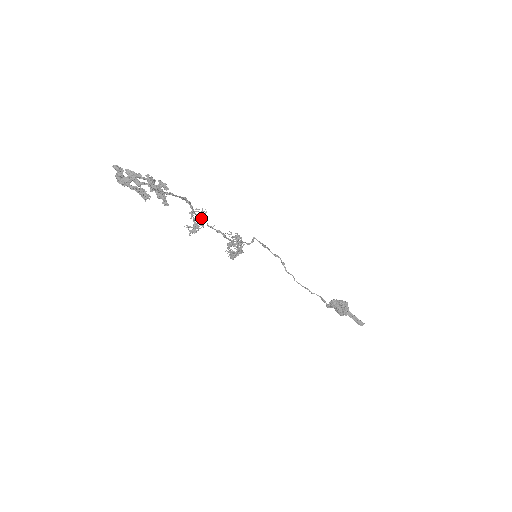
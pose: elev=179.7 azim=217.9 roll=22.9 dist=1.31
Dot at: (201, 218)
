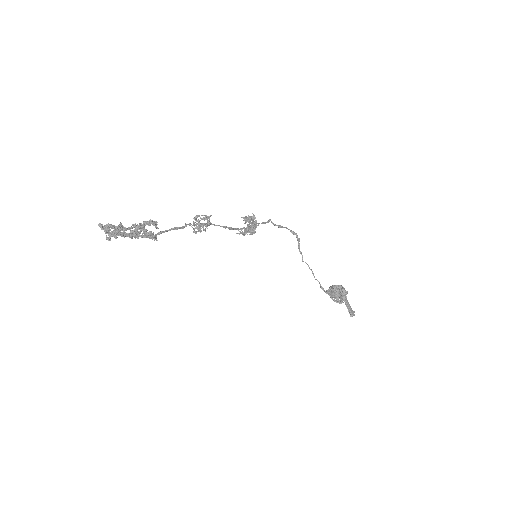
Dot at: (204, 224)
